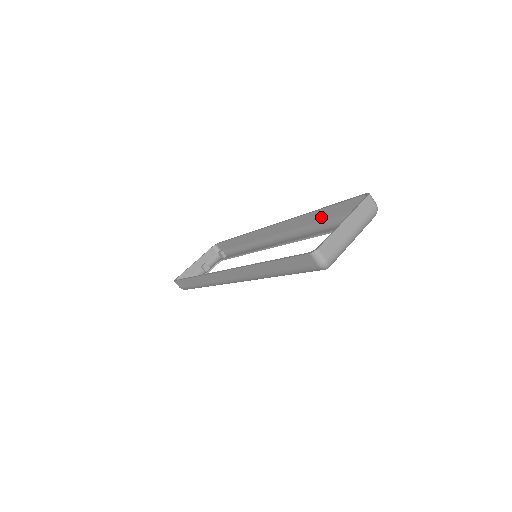
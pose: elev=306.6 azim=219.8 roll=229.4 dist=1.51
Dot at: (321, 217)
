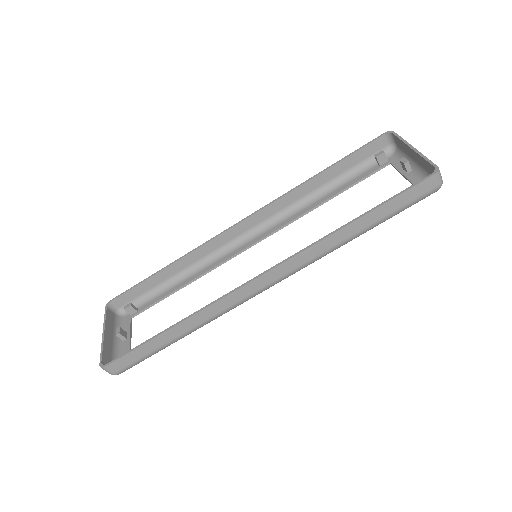
Dot at: (322, 181)
